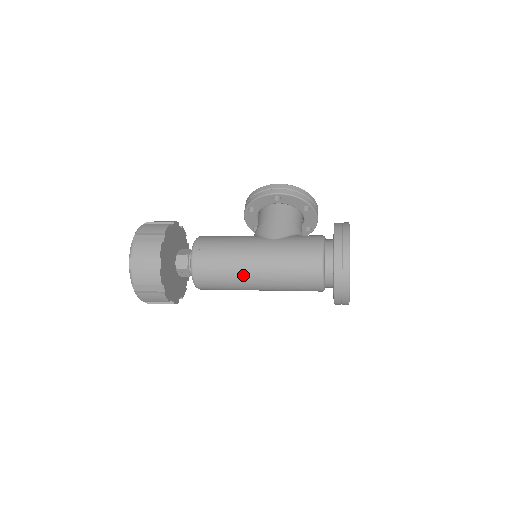
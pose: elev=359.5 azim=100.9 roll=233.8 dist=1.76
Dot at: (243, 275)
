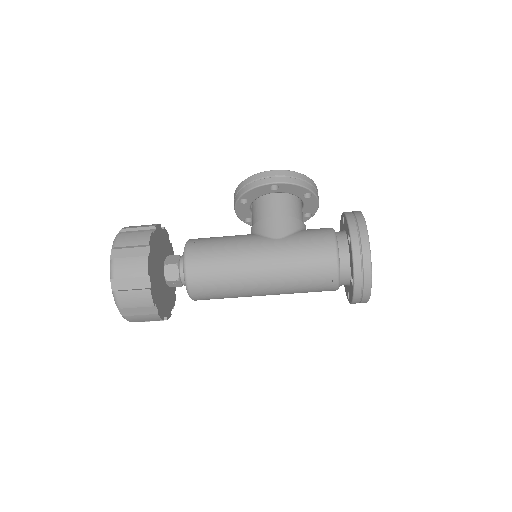
Dot at: (247, 284)
